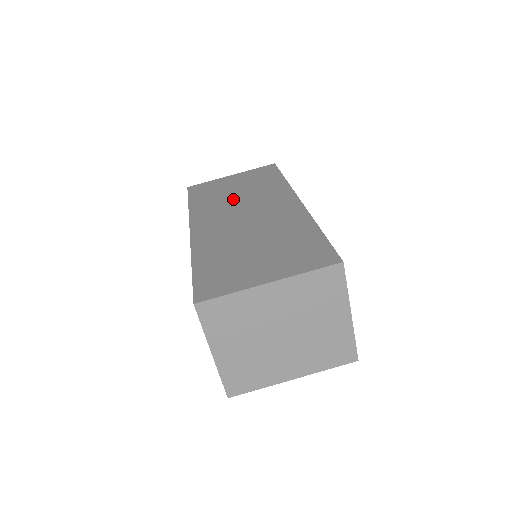
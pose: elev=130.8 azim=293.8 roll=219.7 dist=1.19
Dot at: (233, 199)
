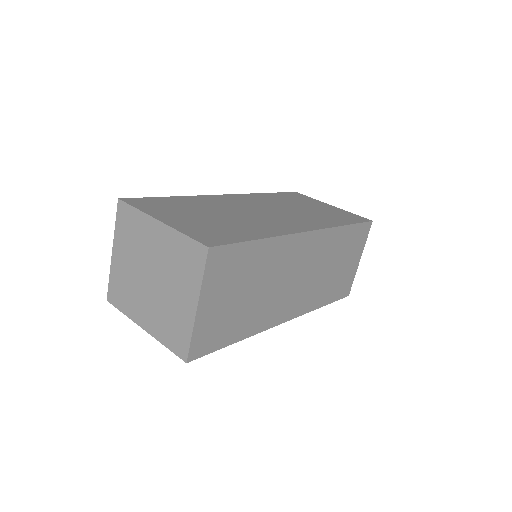
Dot at: (288, 206)
